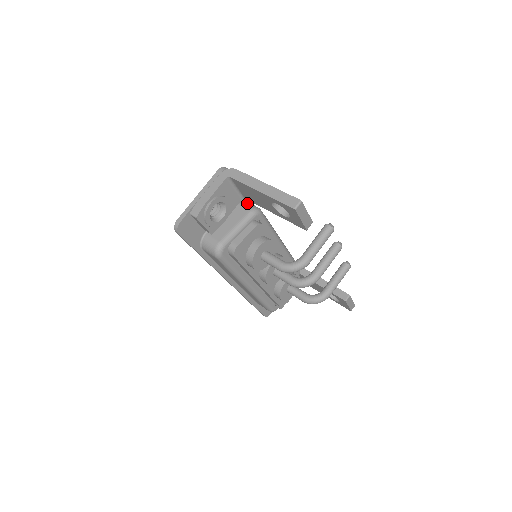
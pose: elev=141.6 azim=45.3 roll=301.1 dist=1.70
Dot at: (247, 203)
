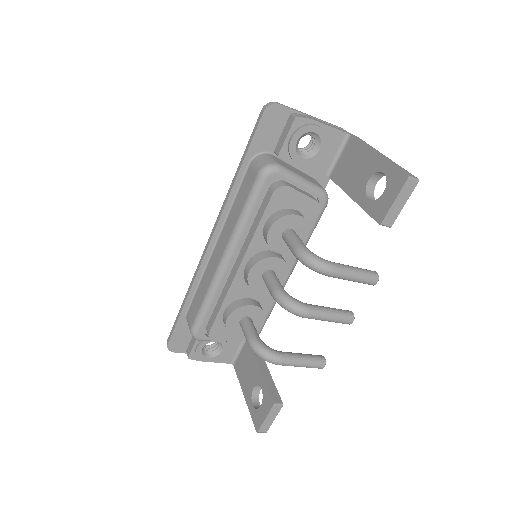
Dot at: occluded
